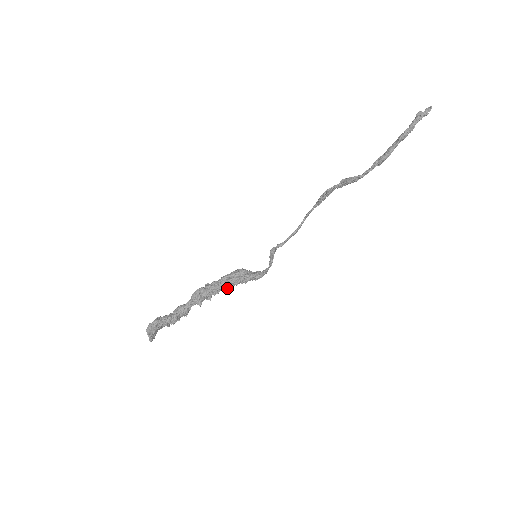
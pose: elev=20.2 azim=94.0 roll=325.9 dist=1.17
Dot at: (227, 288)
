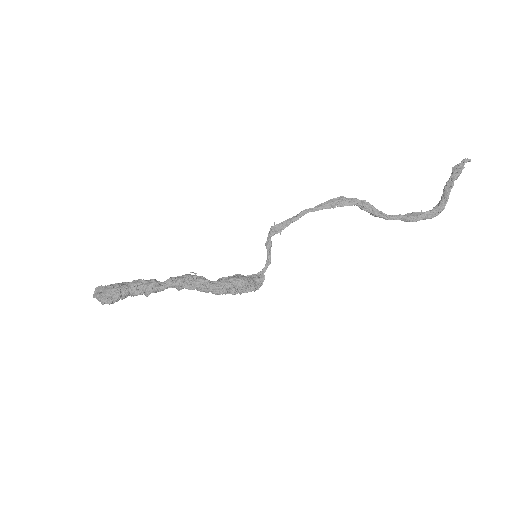
Dot at: (224, 293)
